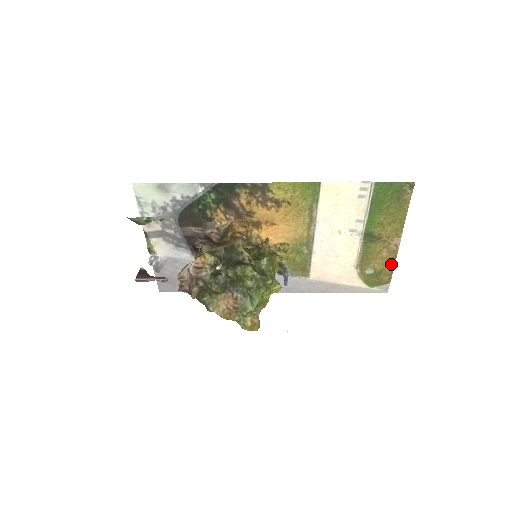
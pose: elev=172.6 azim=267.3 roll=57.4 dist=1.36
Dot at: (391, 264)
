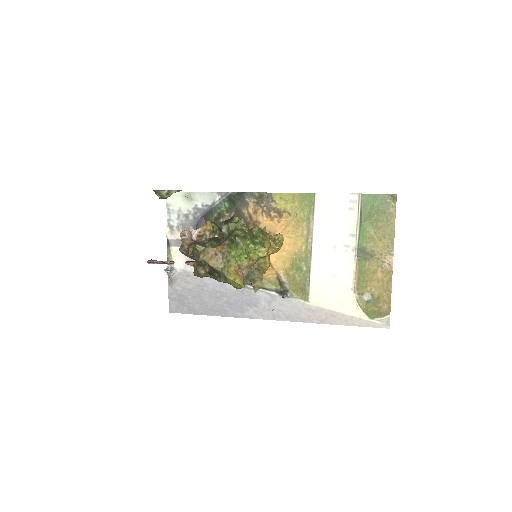
Dot at: (388, 289)
